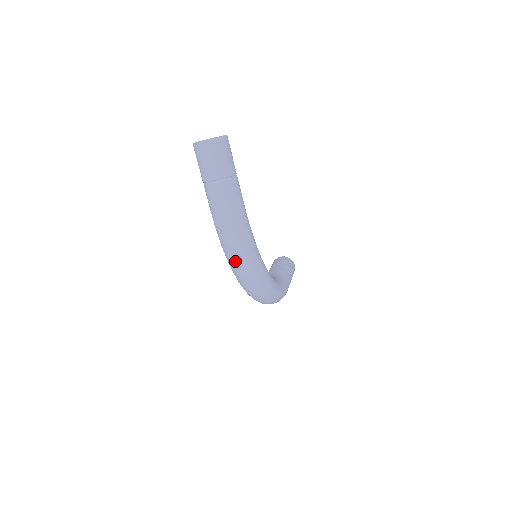
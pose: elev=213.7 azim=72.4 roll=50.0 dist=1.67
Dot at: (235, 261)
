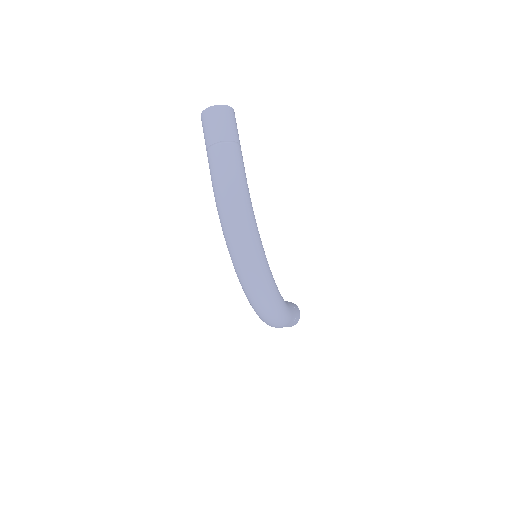
Dot at: (231, 230)
